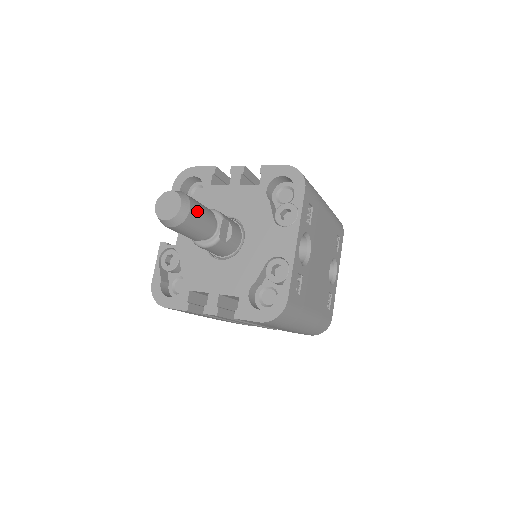
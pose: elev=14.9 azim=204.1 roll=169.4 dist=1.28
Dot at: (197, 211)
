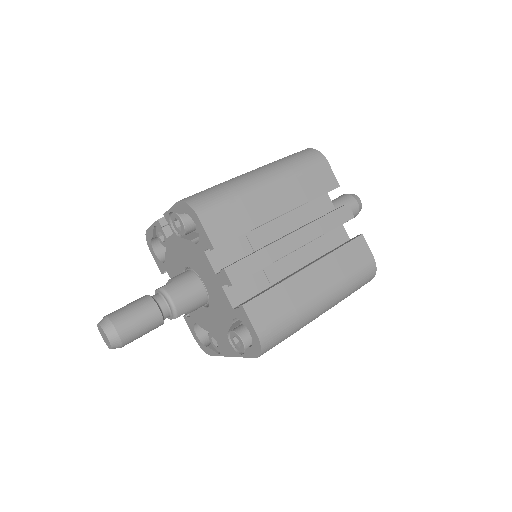
Dot at: occluded
